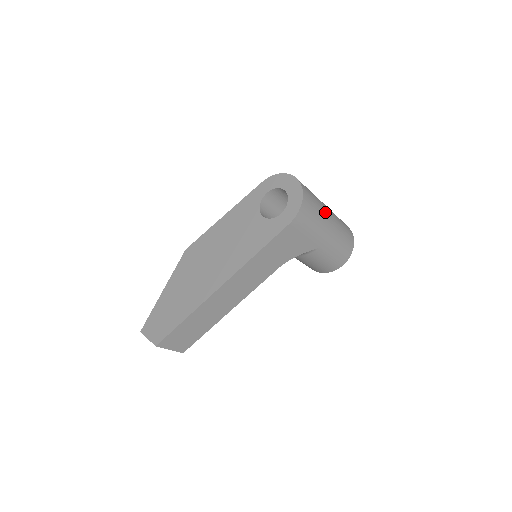
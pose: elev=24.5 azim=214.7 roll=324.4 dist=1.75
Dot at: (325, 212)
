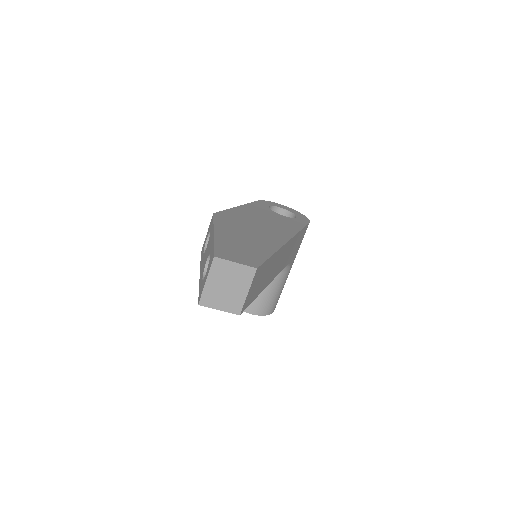
Dot at: occluded
